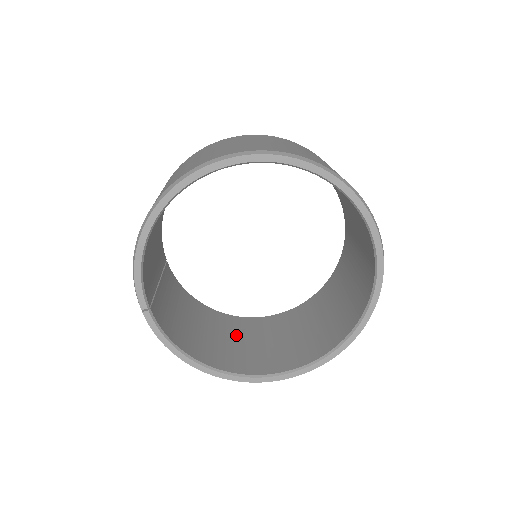
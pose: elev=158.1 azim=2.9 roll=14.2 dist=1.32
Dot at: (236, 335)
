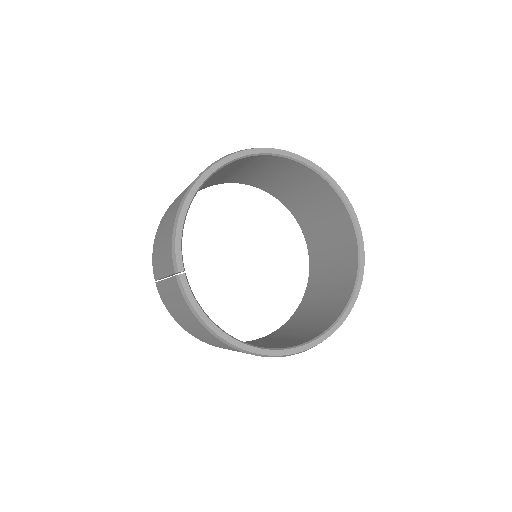
Dot at: occluded
